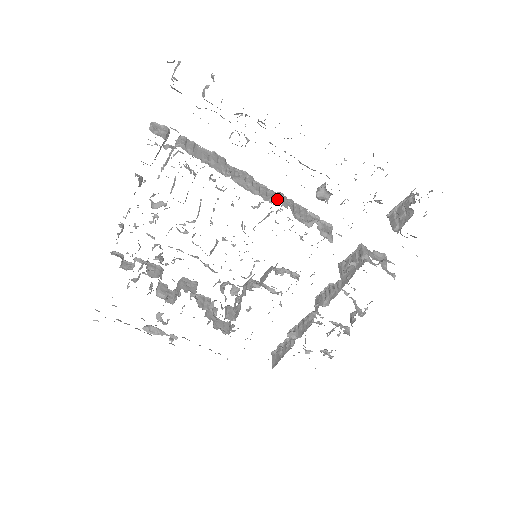
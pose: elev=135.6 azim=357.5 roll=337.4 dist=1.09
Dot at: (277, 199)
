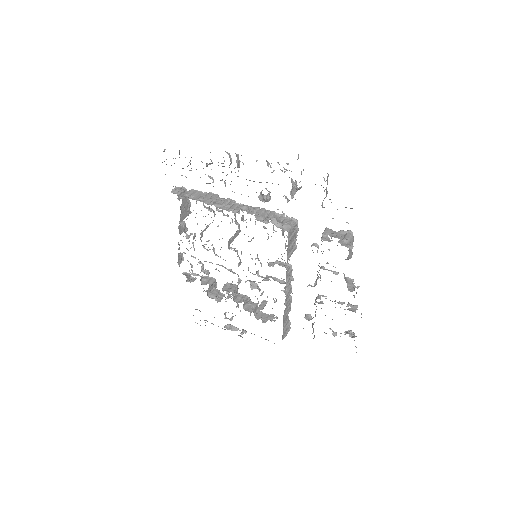
Dot at: occluded
